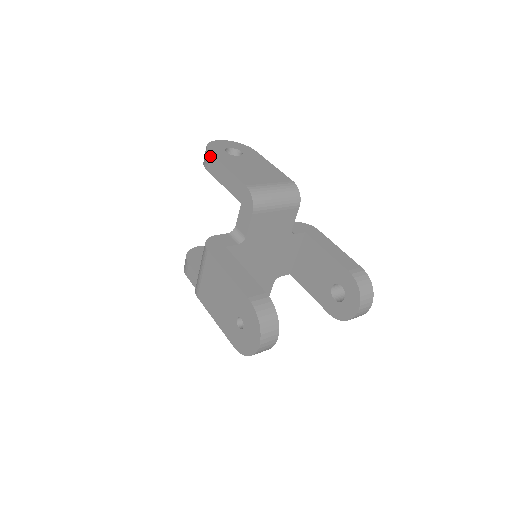
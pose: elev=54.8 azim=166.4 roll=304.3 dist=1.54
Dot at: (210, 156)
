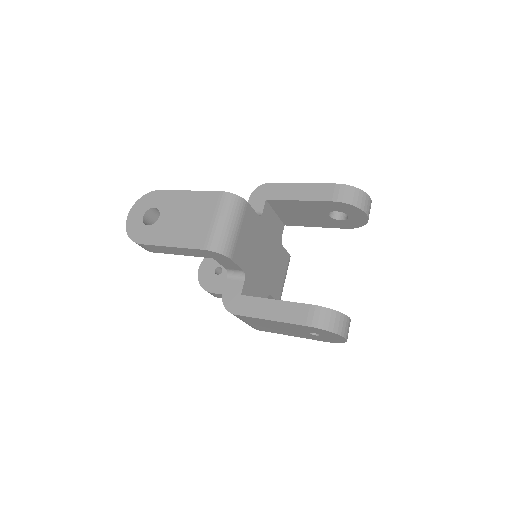
Dot at: (144, 246)
